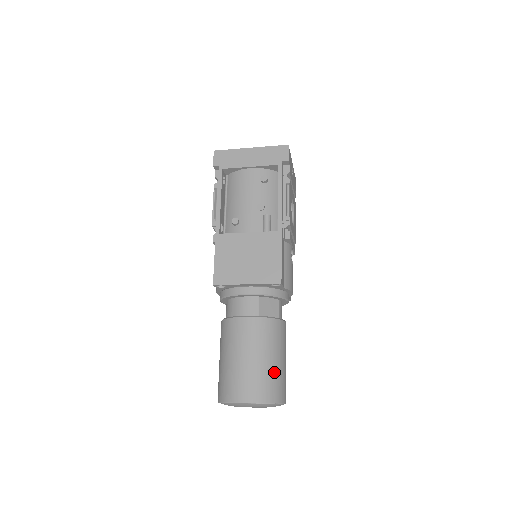
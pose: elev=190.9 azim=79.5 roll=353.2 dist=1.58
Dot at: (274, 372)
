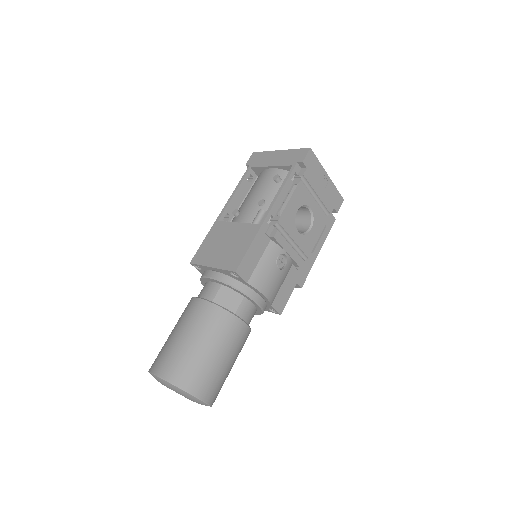
Dot at: (197, 359)
